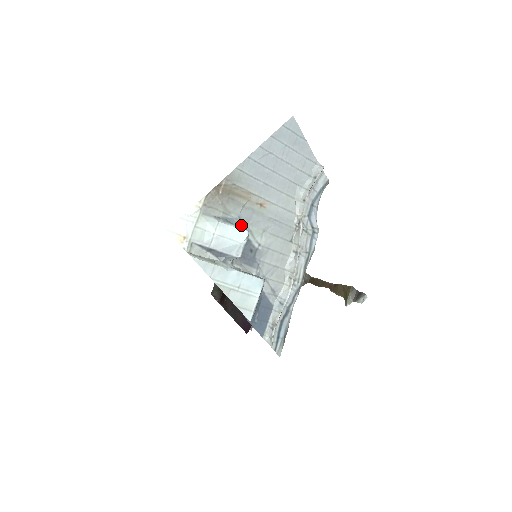
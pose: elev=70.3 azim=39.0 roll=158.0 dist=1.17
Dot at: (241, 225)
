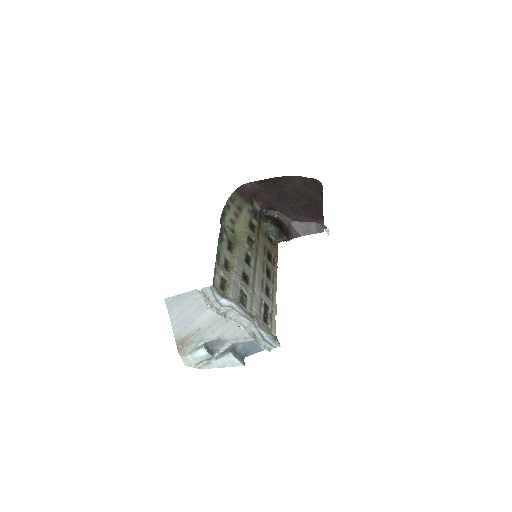
Dot at: (202, 342)
